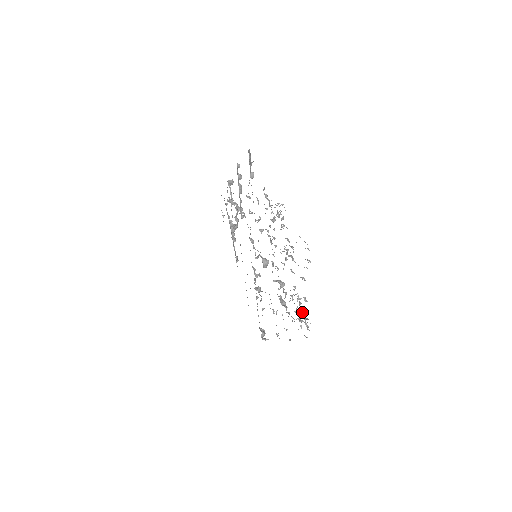
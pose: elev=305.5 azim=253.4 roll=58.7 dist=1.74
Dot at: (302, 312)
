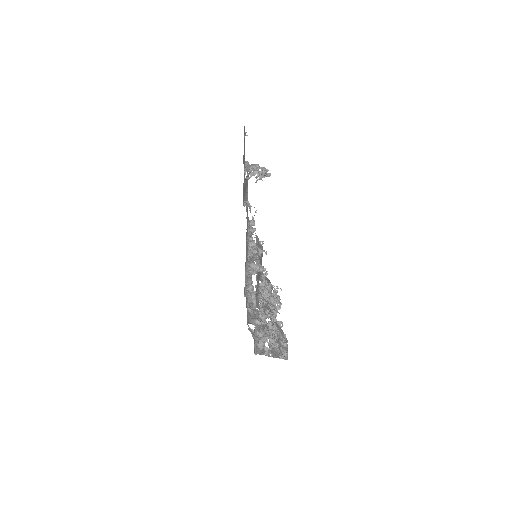
Dot at: occluded
